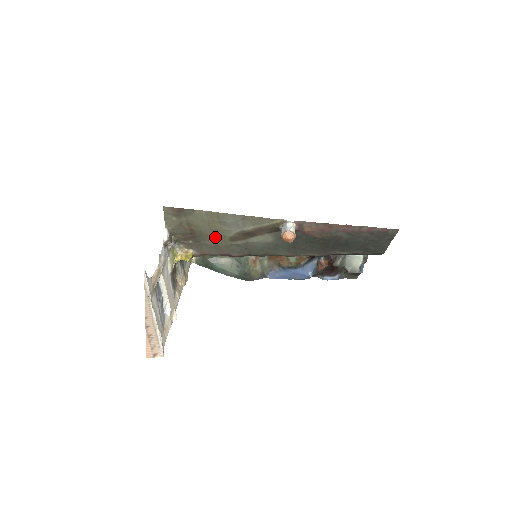
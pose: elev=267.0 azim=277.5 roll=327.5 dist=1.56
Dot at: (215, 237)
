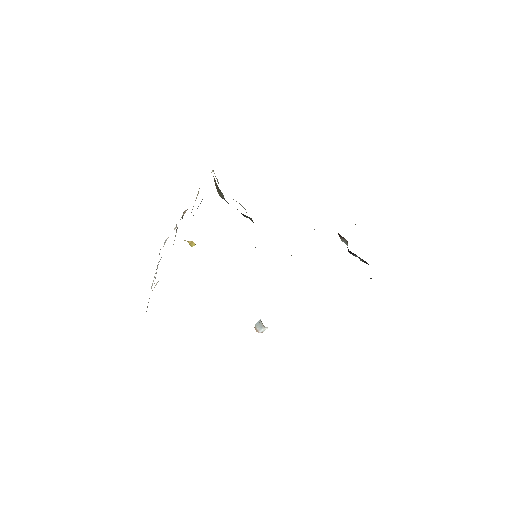
Dot at: occluded
